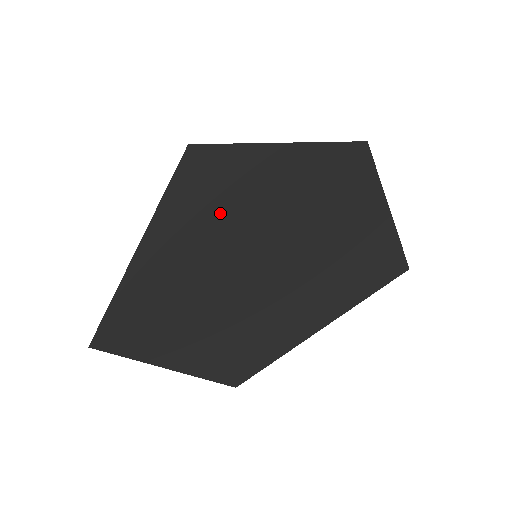
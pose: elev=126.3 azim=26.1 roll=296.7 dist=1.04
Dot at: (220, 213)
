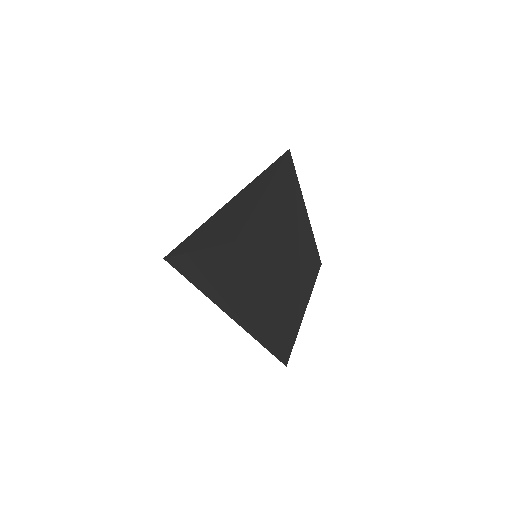
Dot at: (245, 201)
